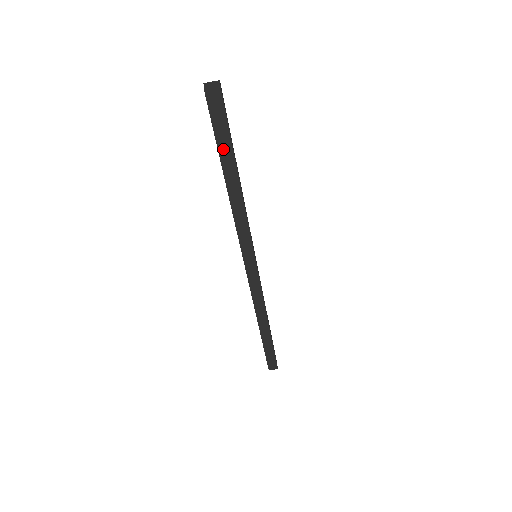
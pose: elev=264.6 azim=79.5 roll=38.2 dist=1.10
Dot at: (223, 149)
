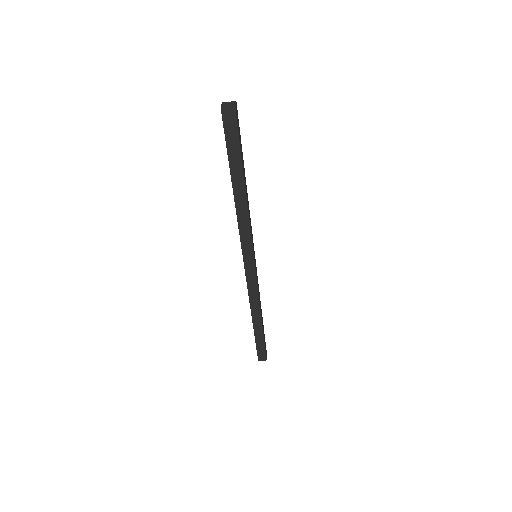
Dot at: (233, 160)
